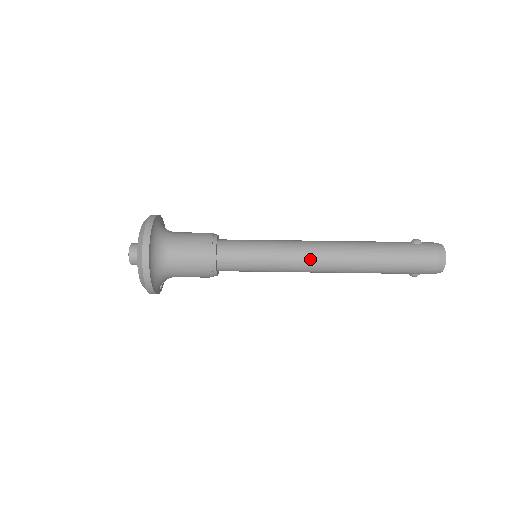
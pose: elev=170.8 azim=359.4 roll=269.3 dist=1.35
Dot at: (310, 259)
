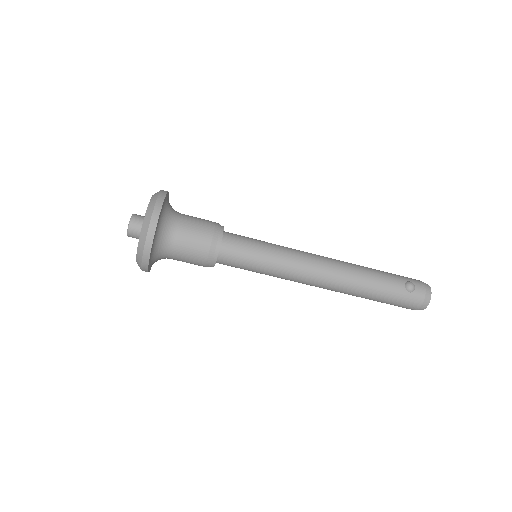
Dot at: (304, 282)
